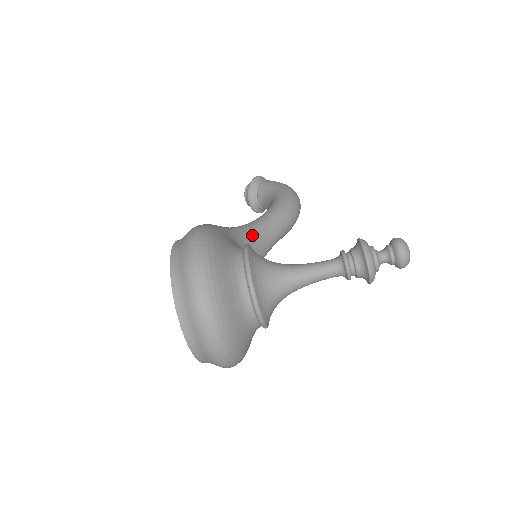
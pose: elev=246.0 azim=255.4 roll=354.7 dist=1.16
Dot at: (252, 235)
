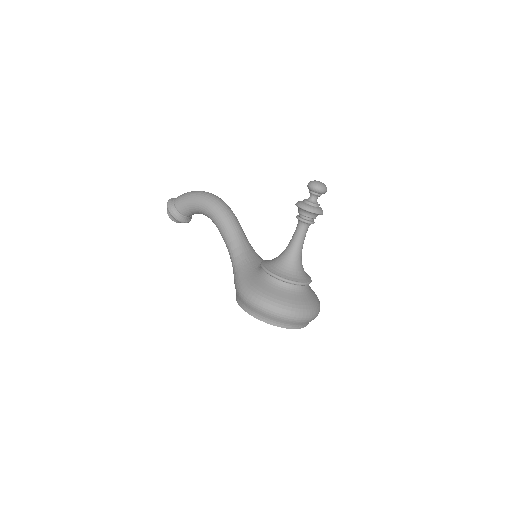
Dot at: (243, 253)
